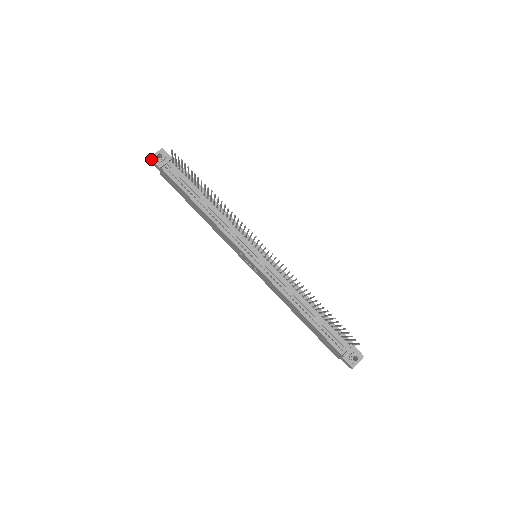
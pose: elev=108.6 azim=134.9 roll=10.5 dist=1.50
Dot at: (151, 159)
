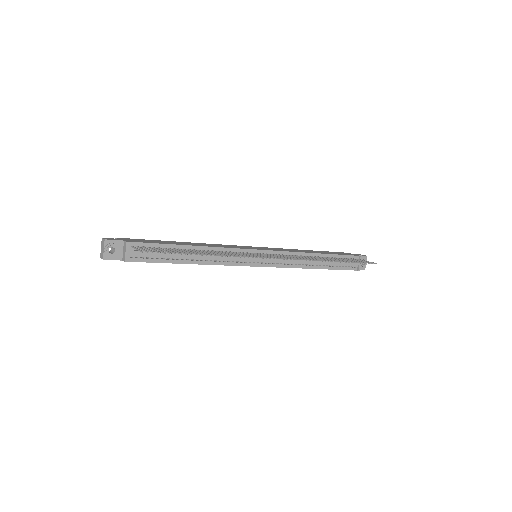
Dot at: occluded
